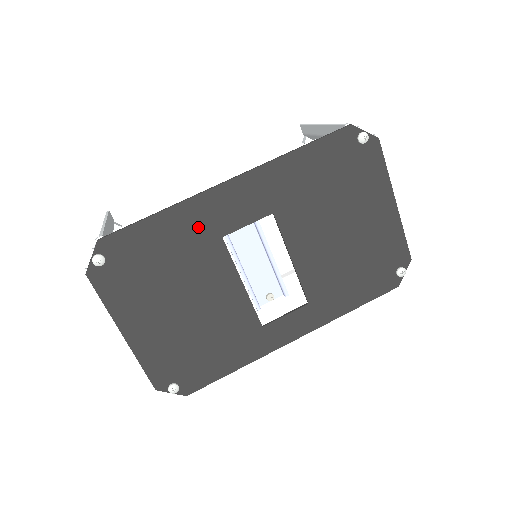
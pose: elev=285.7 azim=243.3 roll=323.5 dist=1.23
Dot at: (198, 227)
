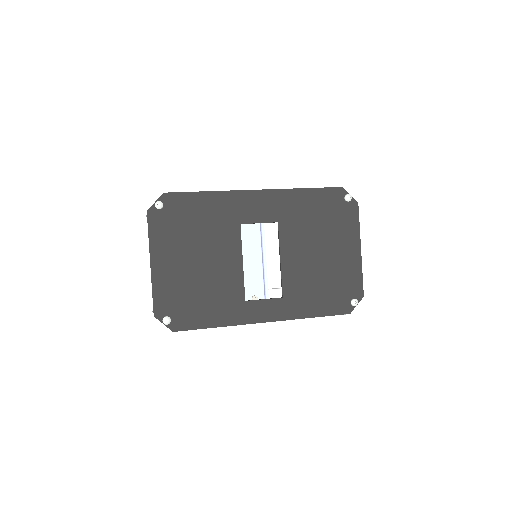
Dot at: (228, 211)
